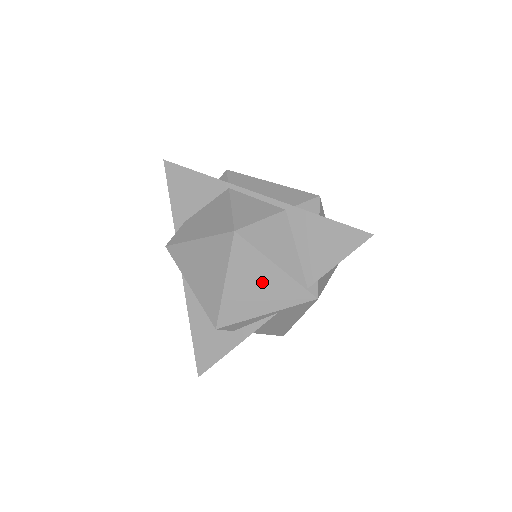
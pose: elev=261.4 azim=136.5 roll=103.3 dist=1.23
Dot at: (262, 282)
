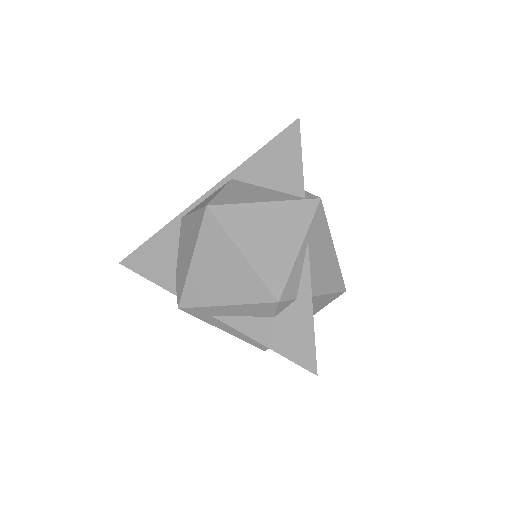
Dot at: (268, 225)
